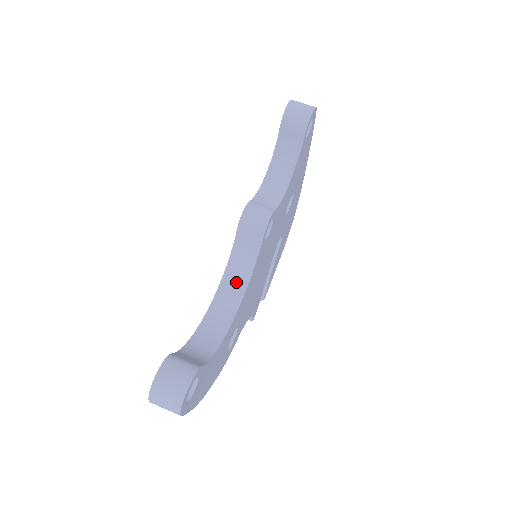
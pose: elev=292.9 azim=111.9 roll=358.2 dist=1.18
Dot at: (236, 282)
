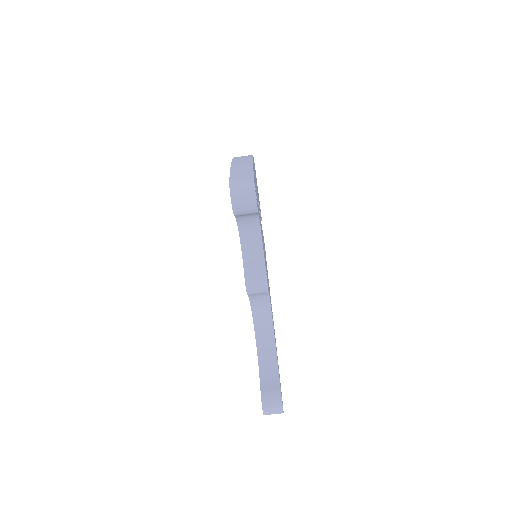
Dot at: (262, 309)
